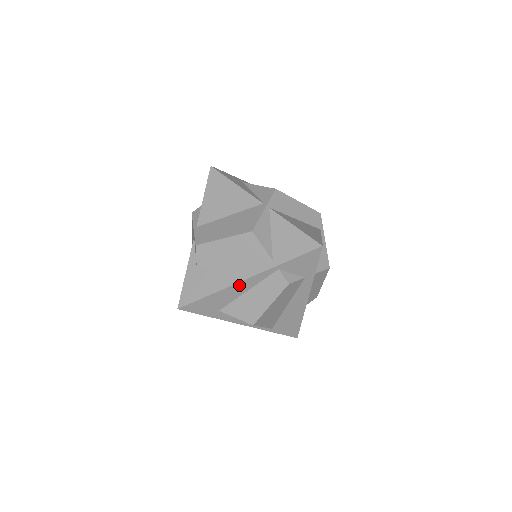
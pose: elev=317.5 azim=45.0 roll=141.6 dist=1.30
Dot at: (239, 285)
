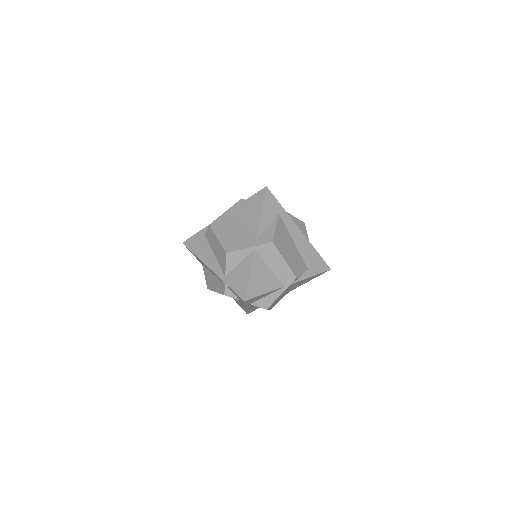
Dot at: (208, 267)
